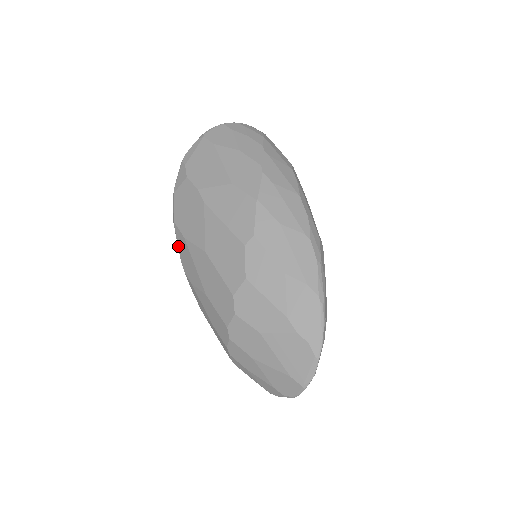
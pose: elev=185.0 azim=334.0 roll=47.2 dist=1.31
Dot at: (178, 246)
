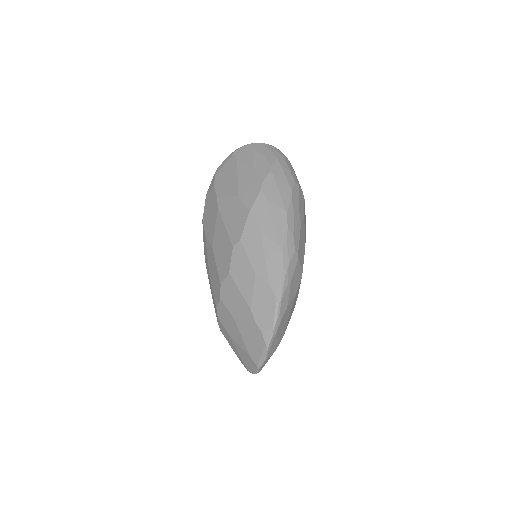
Dot at: (203, 239)
